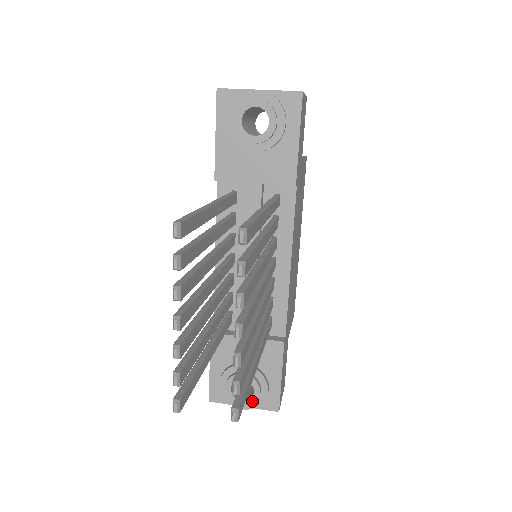
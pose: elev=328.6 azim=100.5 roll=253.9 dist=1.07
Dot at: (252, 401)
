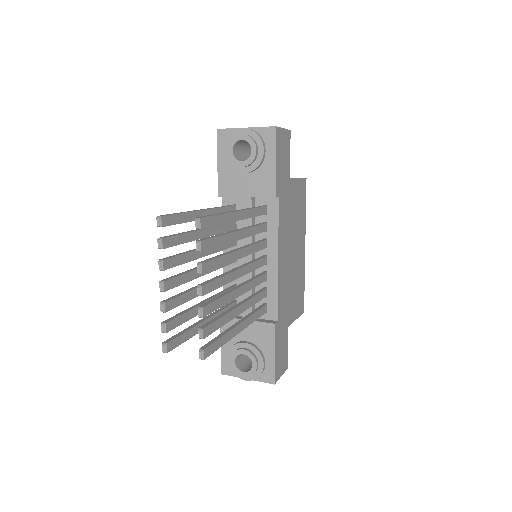
Dot at: (251, 373)
